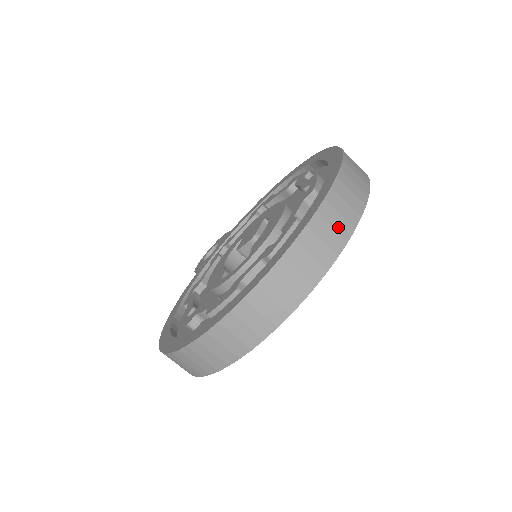
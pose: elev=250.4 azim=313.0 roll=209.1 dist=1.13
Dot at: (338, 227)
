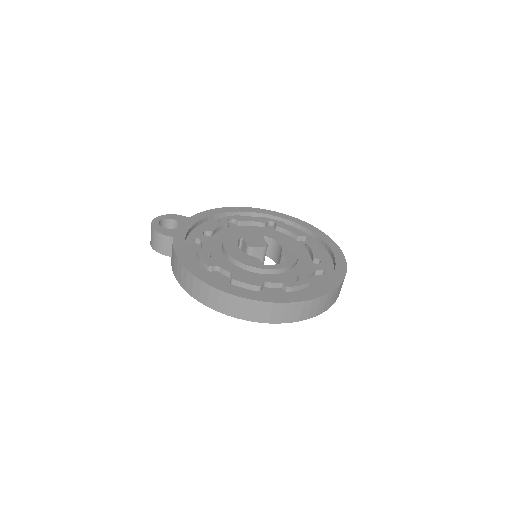
Dot at: occluded
